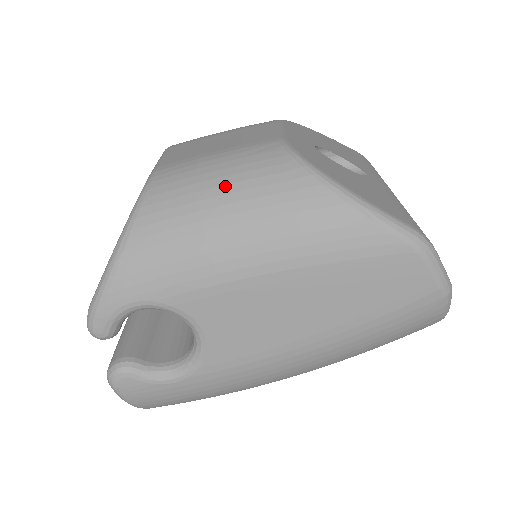
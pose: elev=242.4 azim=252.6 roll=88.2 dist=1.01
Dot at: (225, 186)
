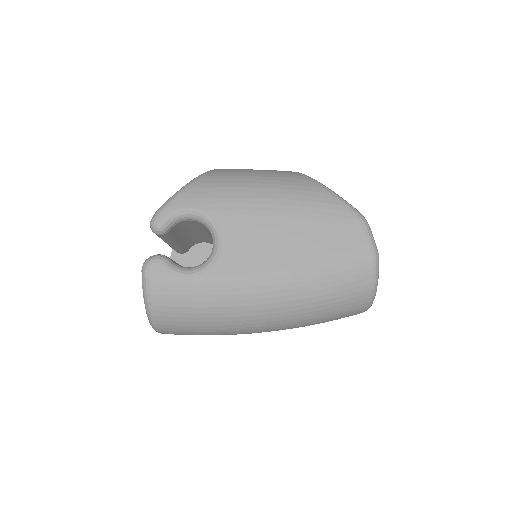
Dot at: (259, 172)
